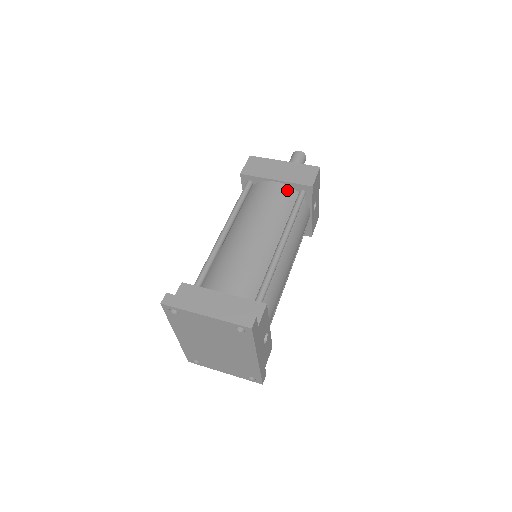
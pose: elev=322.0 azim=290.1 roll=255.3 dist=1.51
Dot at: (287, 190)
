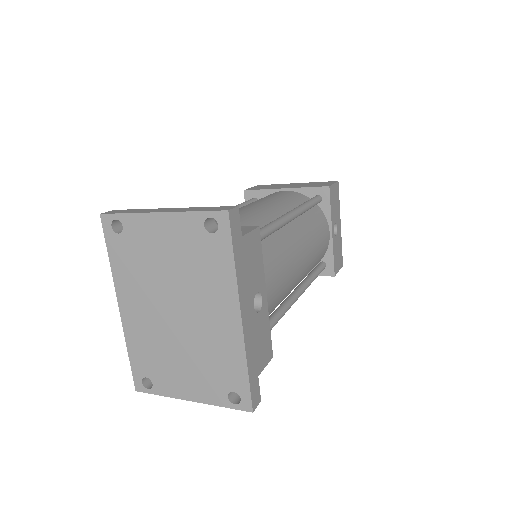
Dot at: (298, 195)
